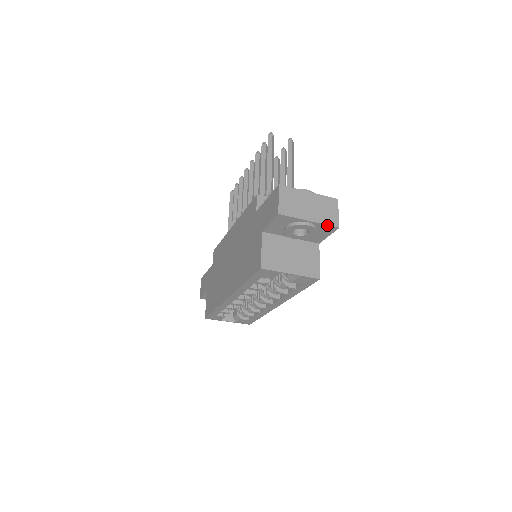
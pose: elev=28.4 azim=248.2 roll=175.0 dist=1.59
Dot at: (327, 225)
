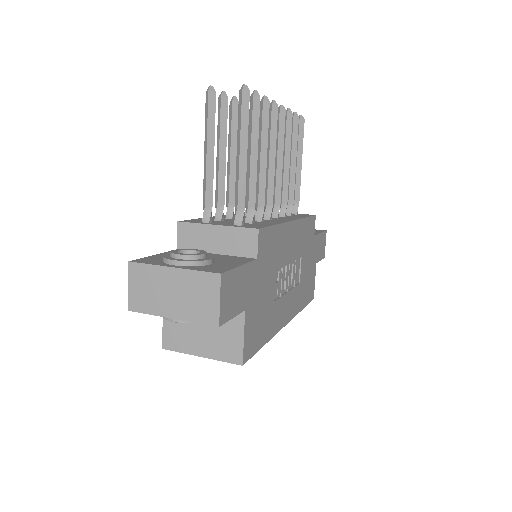
Dot at: (200, 323)
